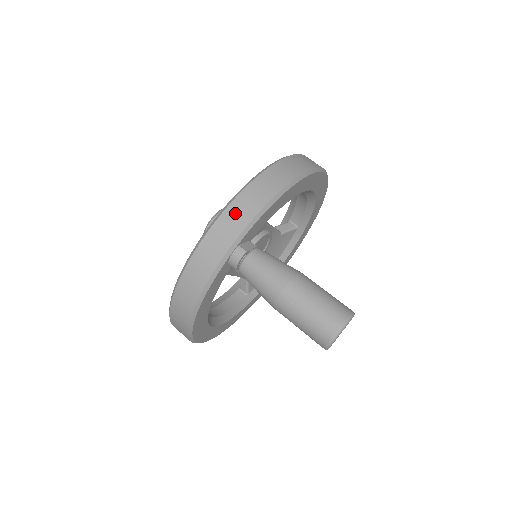
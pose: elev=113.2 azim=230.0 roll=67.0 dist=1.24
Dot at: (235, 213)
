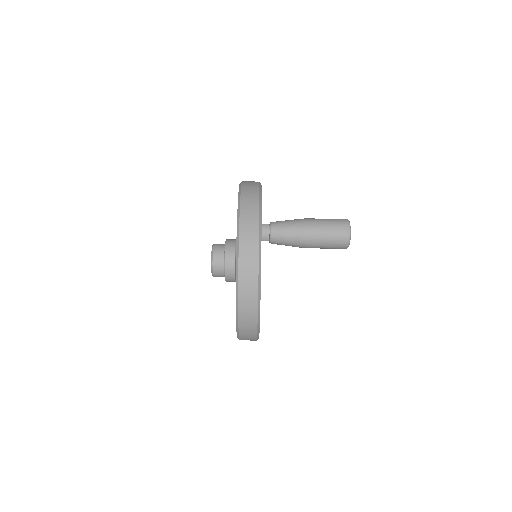
Dot at: (247, 209)
